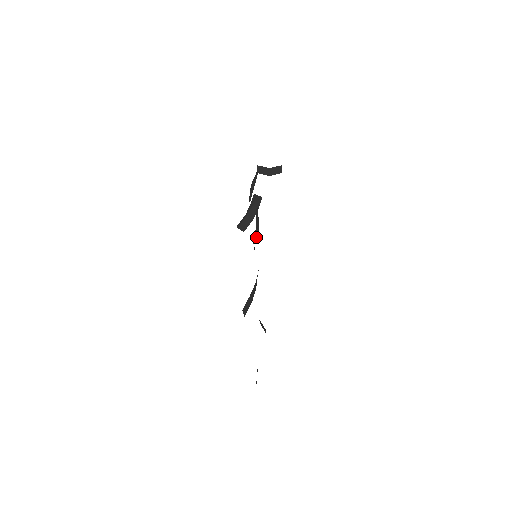
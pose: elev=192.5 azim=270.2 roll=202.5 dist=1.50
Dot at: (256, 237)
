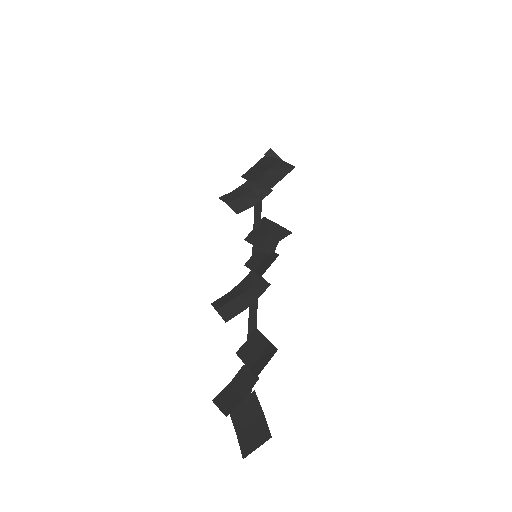
Dot at: occluded
